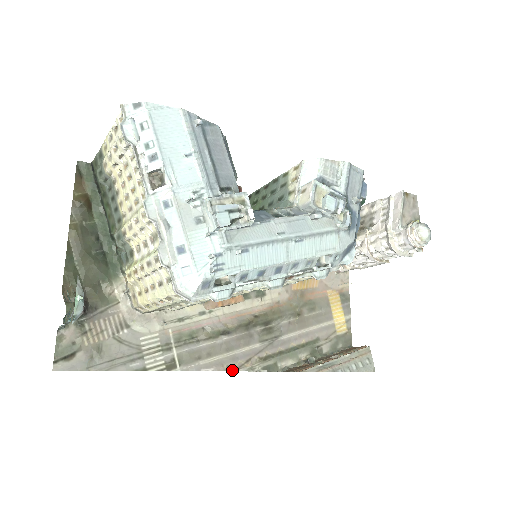
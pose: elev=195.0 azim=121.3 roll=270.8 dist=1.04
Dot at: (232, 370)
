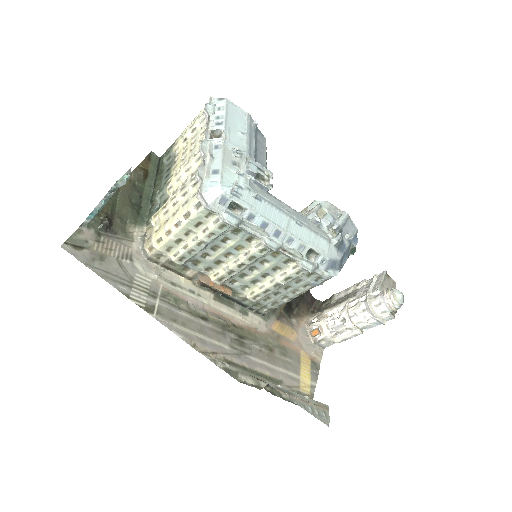
Dot at: (197, 350)
